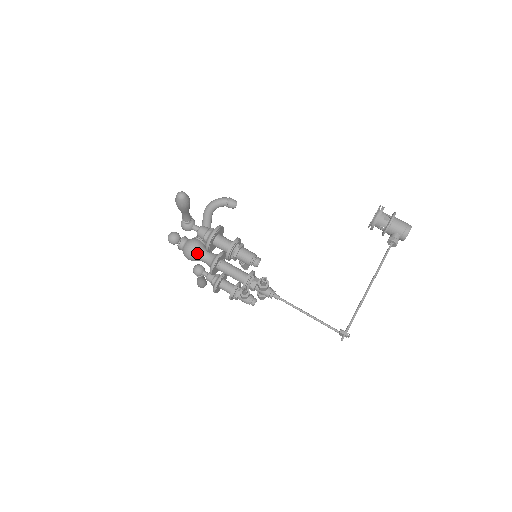
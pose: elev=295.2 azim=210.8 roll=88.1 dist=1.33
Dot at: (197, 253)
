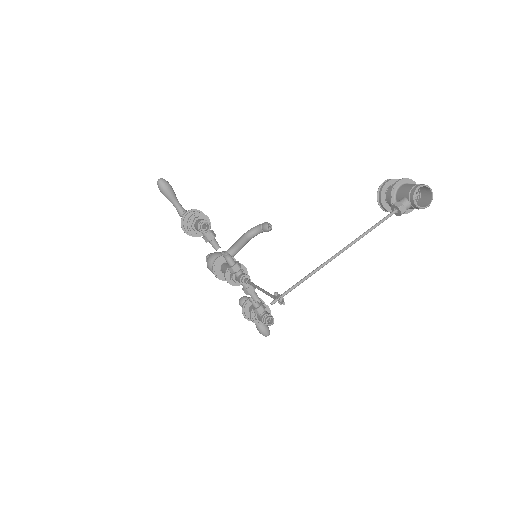
Dot at: (212, 261)
